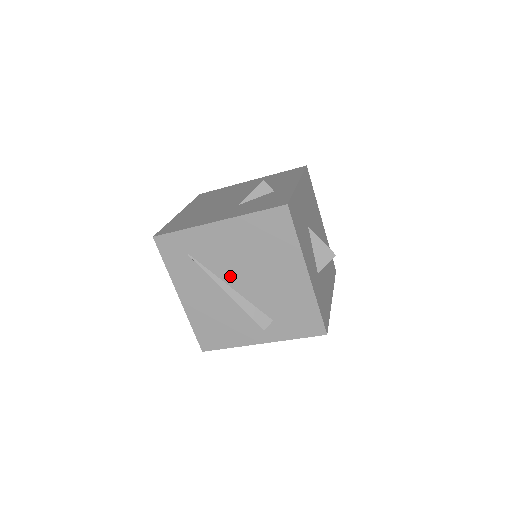
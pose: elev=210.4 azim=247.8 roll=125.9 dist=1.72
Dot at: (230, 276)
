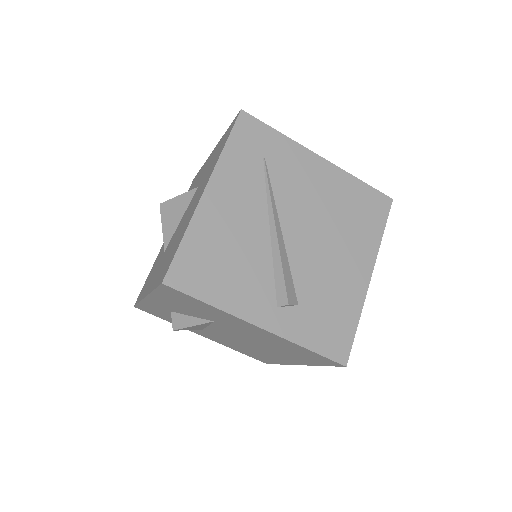
Dot at: (290, 216)
